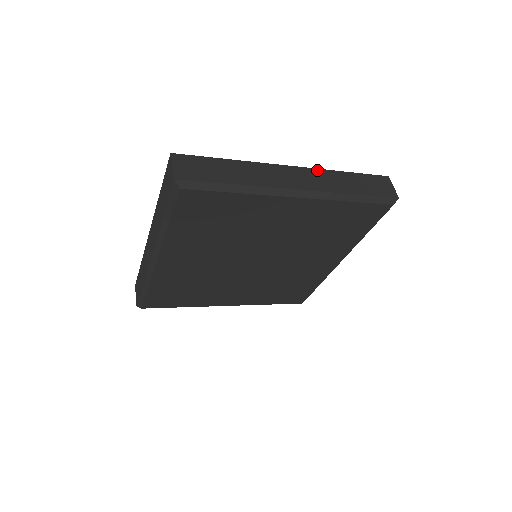
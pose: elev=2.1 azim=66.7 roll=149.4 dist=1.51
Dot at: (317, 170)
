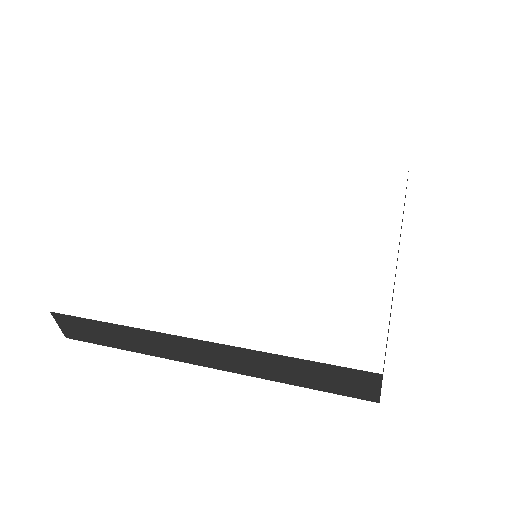
Dot at: (235, 349)
